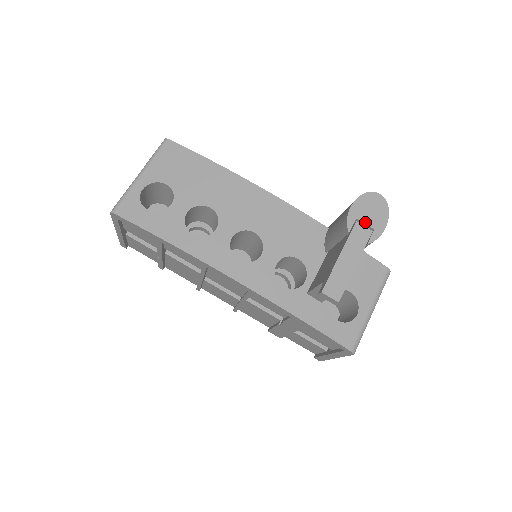
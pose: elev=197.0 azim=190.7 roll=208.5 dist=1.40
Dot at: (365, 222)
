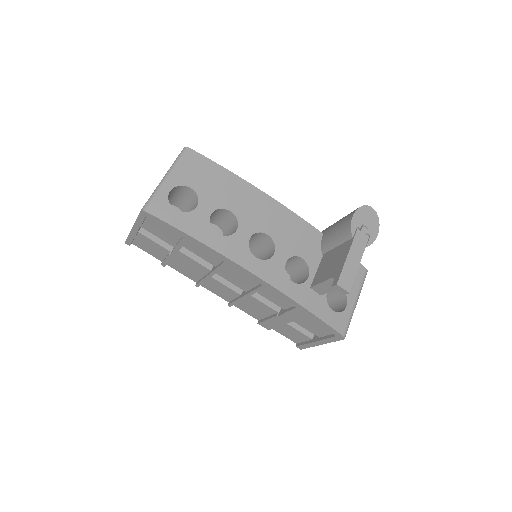
Dot at: (363, 229)
